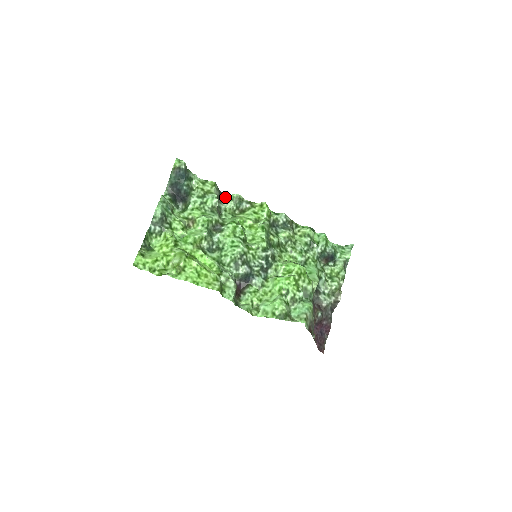
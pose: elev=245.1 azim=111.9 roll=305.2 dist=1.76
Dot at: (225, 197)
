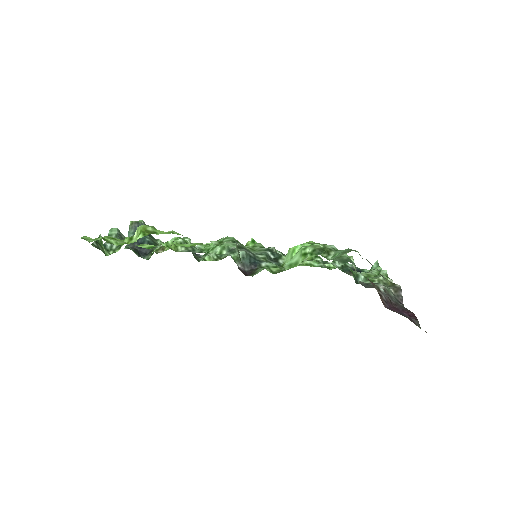
Dot at: (201, 256)
